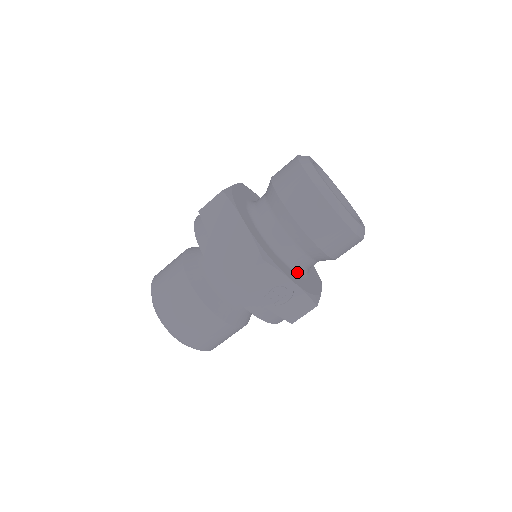
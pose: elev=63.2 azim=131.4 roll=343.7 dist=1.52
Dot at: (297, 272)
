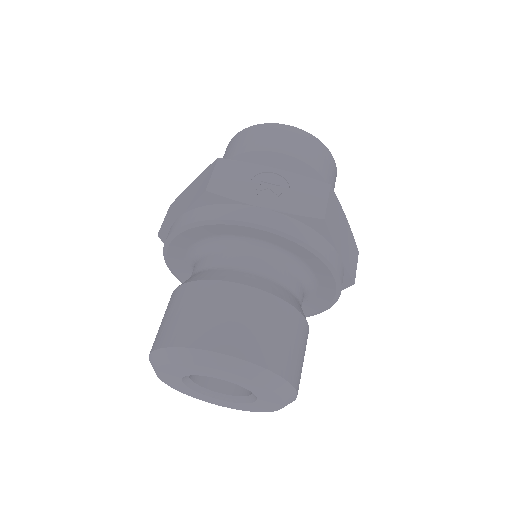
Dot at: occluded
